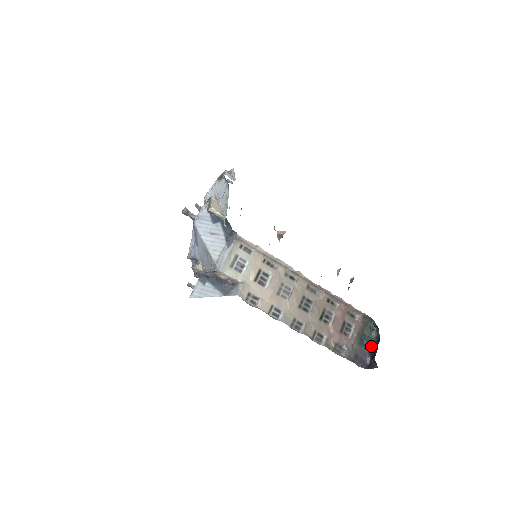
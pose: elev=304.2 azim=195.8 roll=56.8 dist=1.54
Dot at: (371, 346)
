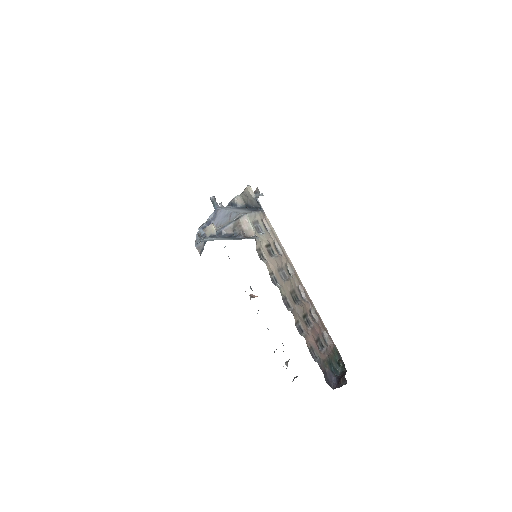
Dot at: (337, 375)
